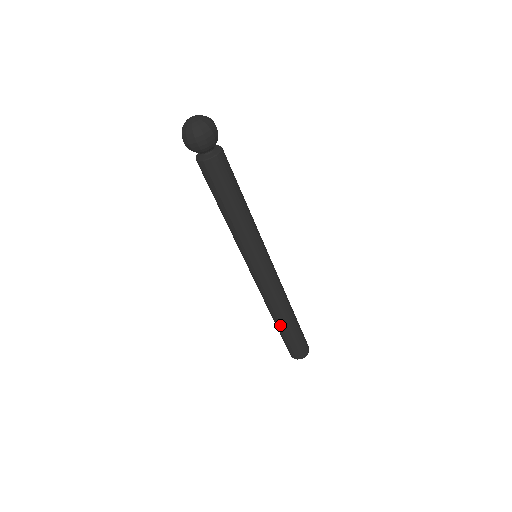
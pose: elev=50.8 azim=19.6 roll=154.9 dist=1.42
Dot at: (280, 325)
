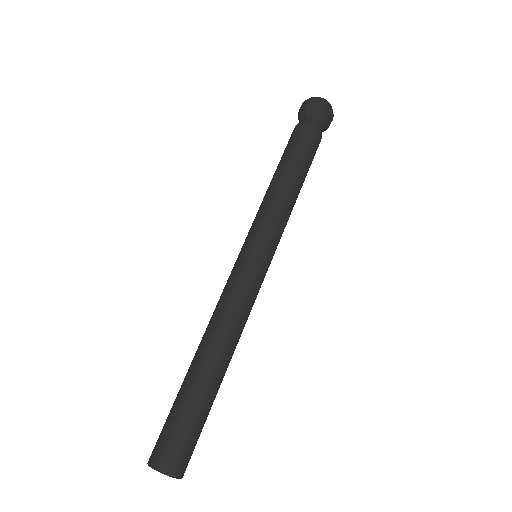
Dot at: (197, 371)
